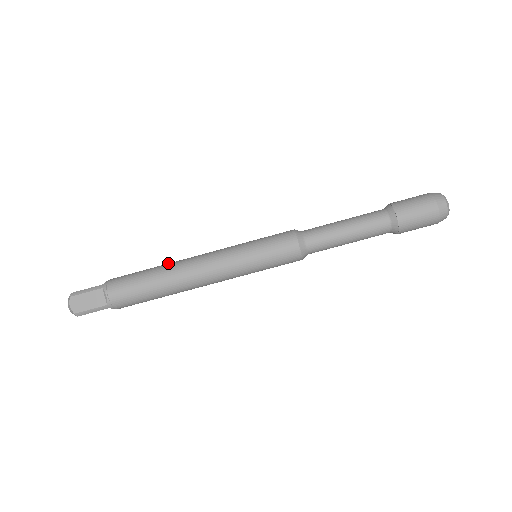
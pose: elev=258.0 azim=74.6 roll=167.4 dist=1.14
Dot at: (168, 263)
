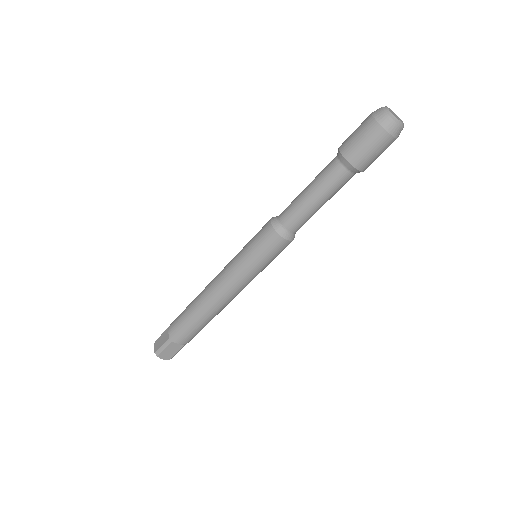
Dot at: (197, 300)
